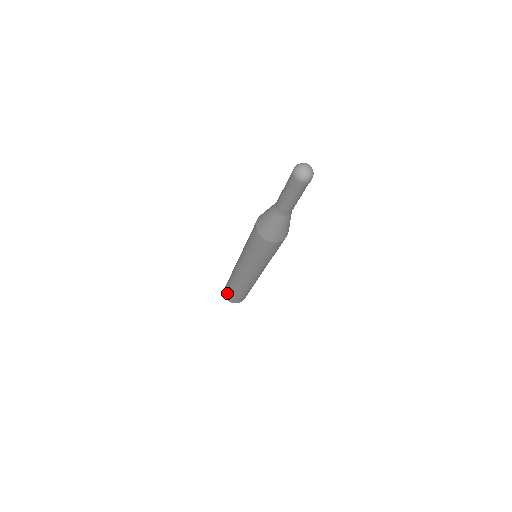
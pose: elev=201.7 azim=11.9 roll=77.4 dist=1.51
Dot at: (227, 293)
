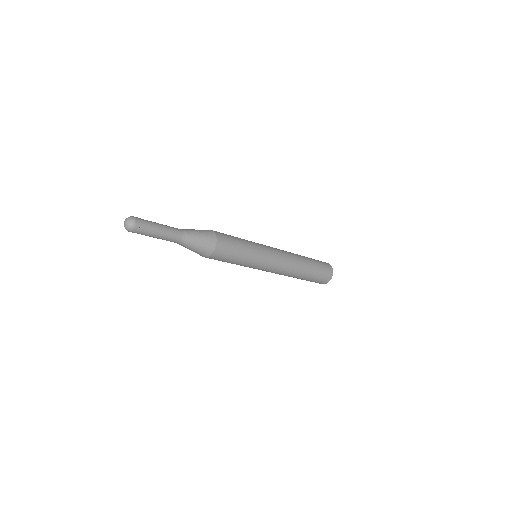
Dot at: occluded
